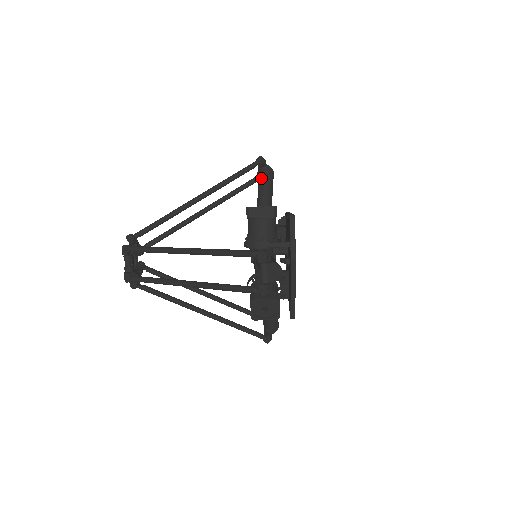
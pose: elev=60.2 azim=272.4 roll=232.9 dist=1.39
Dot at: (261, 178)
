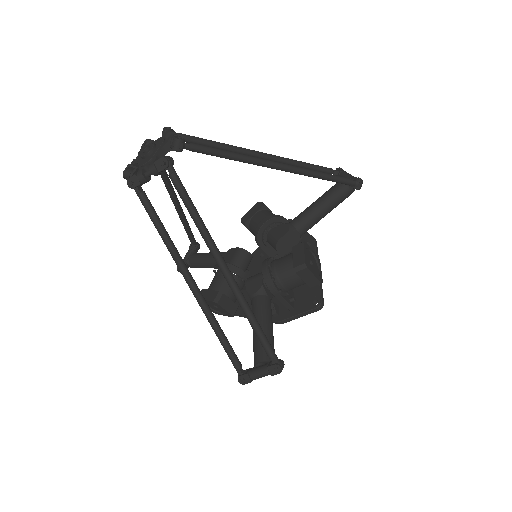
Dot at: (338, 193)
